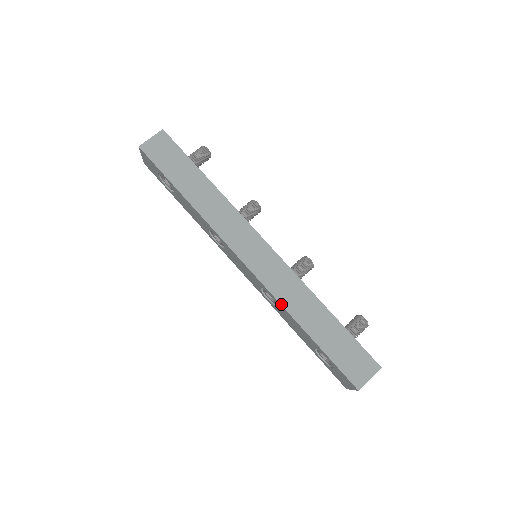
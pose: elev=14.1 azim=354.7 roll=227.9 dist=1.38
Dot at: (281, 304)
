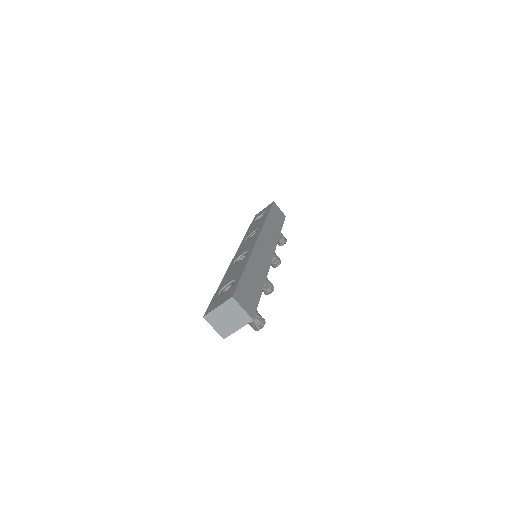
Dot at: (252, 253)
